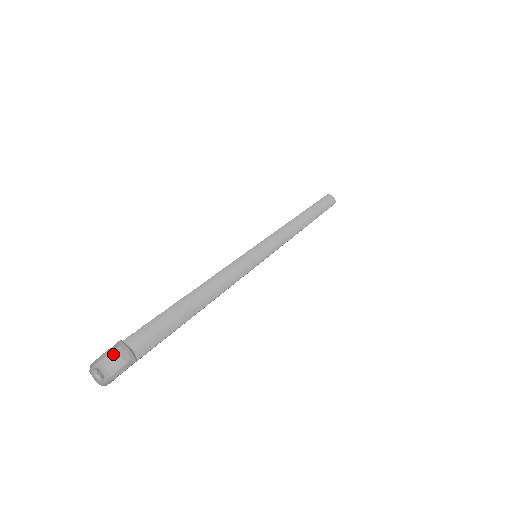
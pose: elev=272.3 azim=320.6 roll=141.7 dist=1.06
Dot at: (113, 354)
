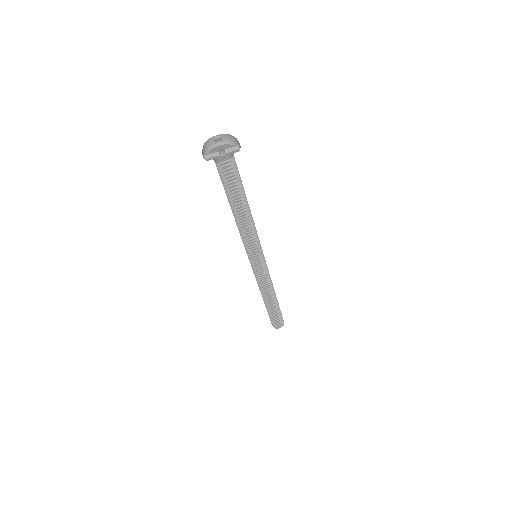
Dot at: (234, 137)
